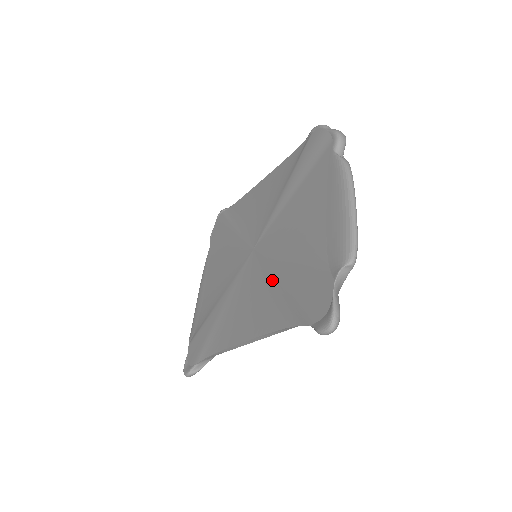
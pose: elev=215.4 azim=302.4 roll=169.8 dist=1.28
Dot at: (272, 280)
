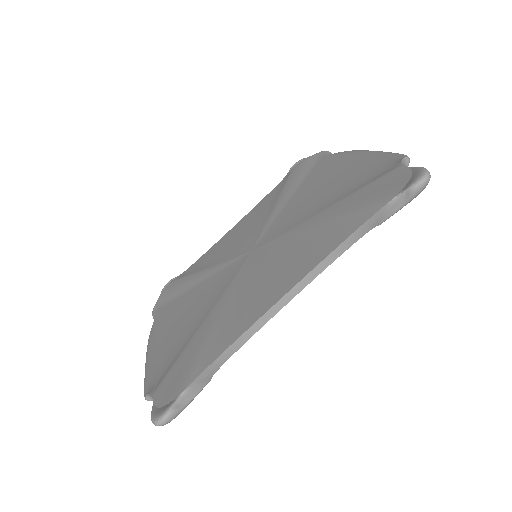
Dot at: (303, 234)
